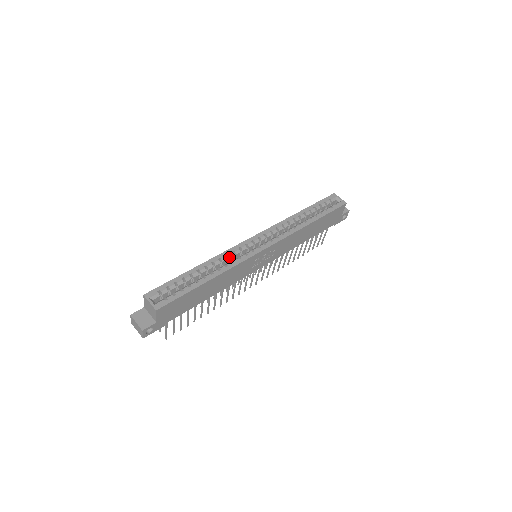
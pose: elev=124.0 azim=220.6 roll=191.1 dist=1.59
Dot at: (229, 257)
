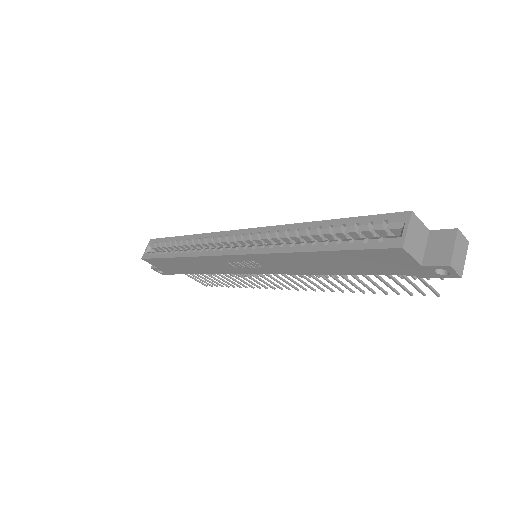
Dot at: (208, 242)
